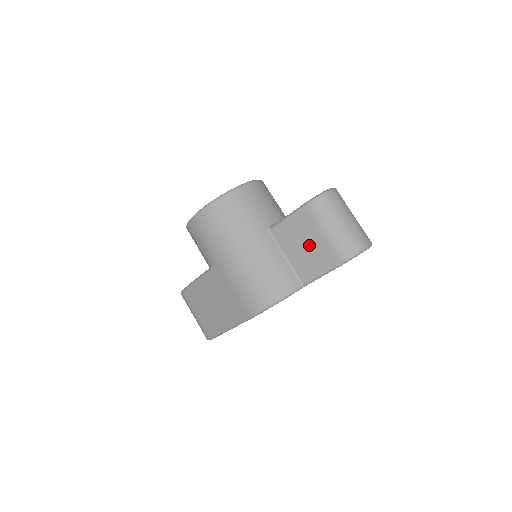
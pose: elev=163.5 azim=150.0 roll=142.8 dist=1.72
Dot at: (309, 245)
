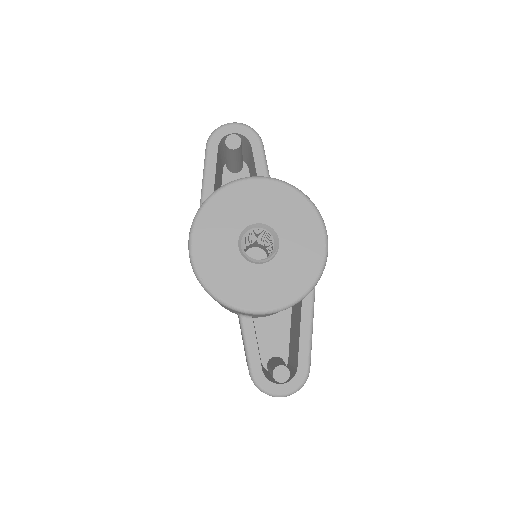
Dot at: occluded
